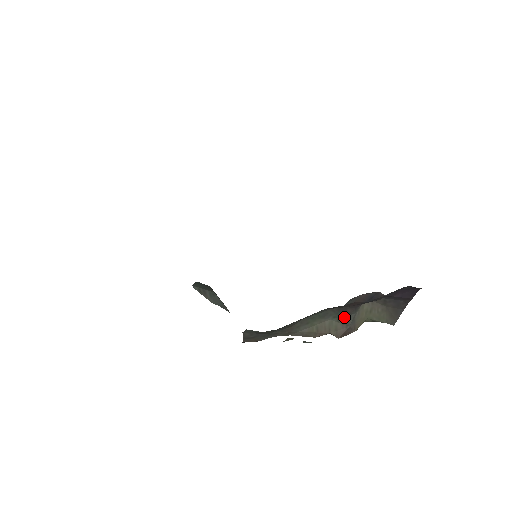
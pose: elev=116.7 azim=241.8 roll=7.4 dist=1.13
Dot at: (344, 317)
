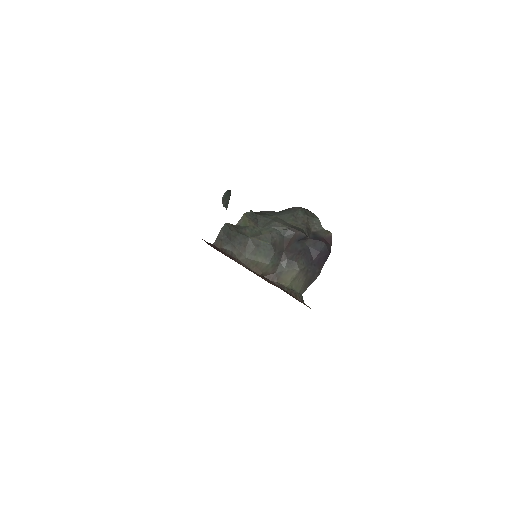
Dot at: (277, 264)
